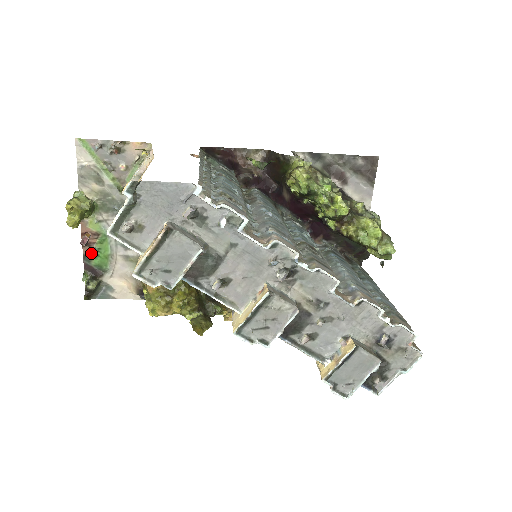
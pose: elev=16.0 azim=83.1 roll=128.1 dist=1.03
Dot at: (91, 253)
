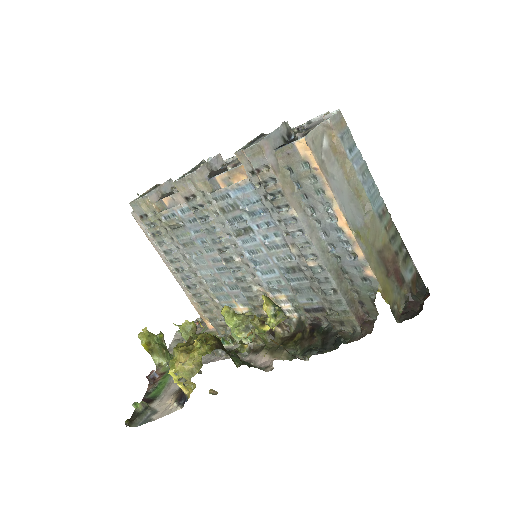
Dot at: (152, 387)
